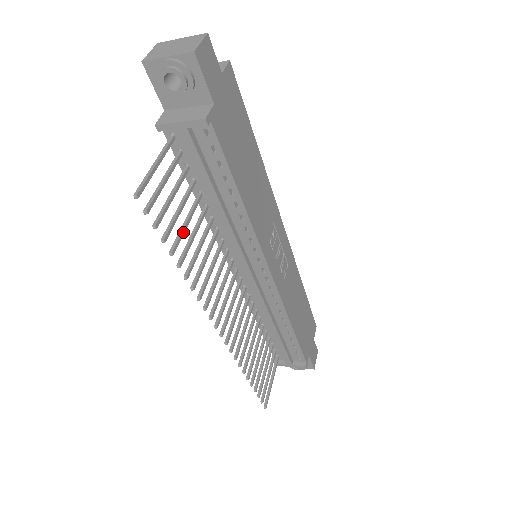
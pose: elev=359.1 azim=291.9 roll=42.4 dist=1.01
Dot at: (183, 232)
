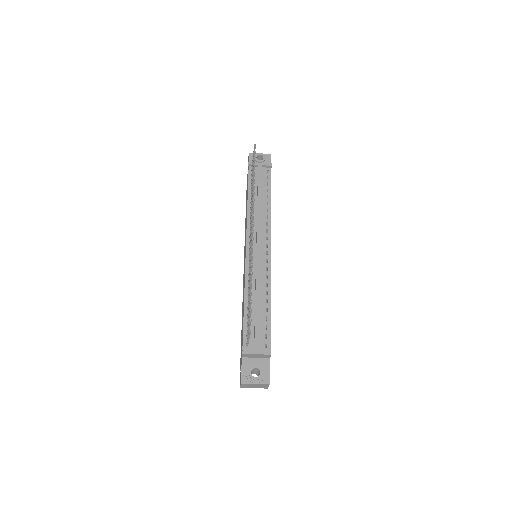
Dot at: occluded
